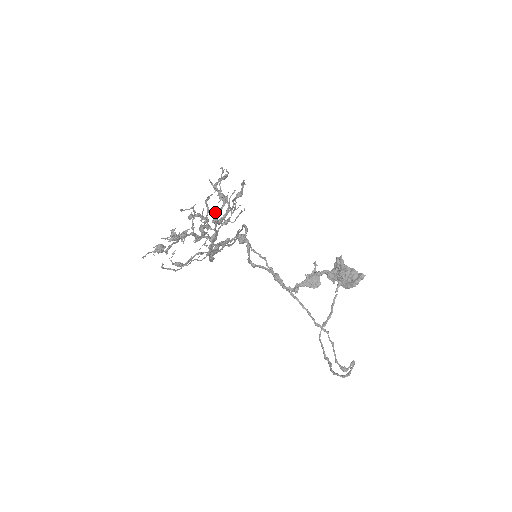
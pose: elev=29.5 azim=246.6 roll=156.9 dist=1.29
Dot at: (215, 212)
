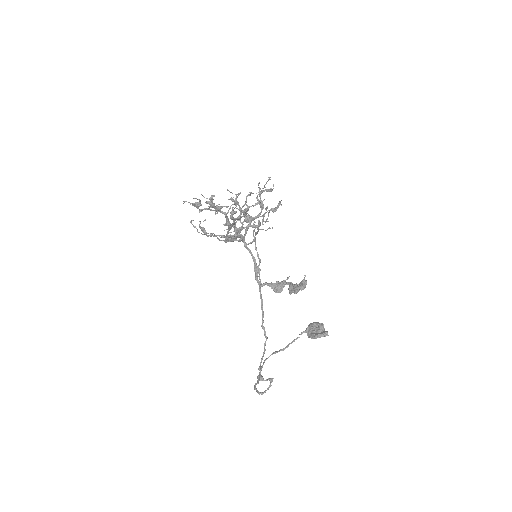
Dot at: occluded
